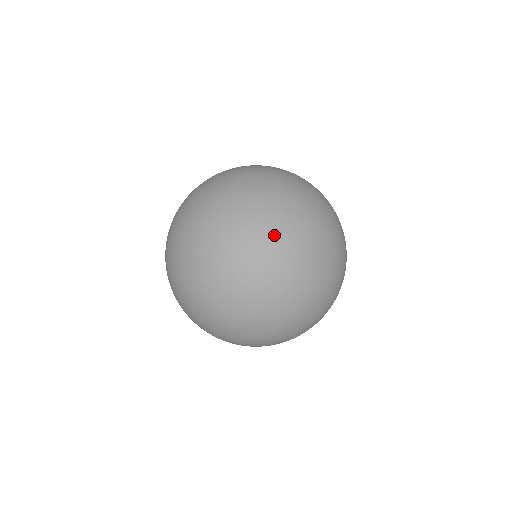
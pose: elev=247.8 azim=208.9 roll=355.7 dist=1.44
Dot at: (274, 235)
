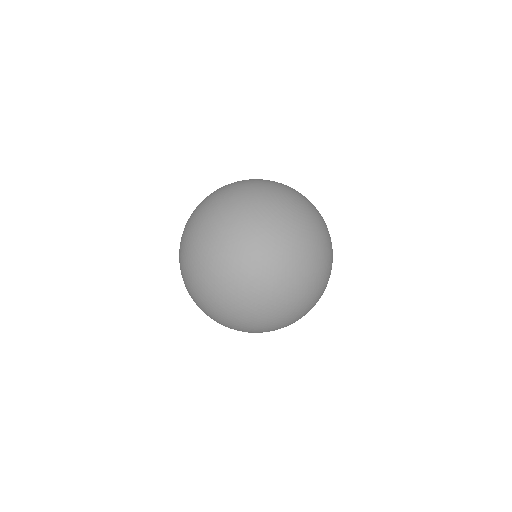
Dot at: (250, 244)
